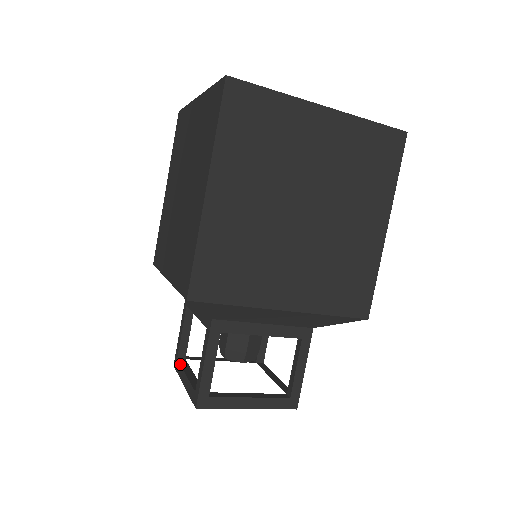
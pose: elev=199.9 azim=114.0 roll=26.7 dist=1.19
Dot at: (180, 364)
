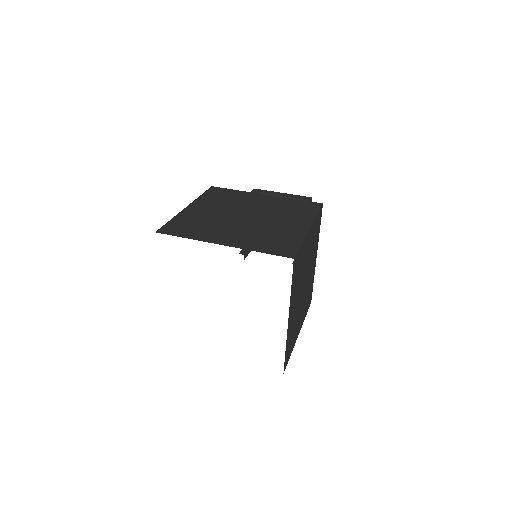
Dot at: occluded
